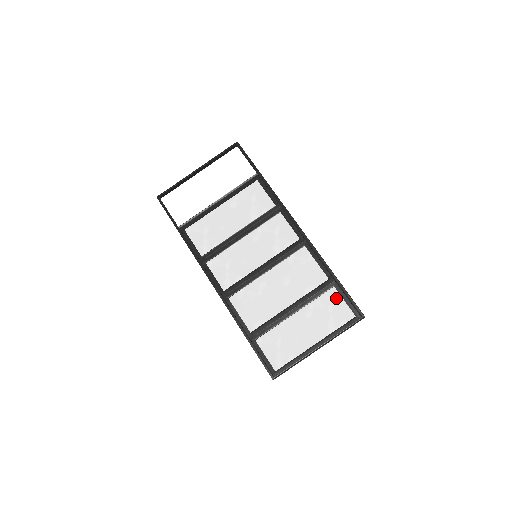
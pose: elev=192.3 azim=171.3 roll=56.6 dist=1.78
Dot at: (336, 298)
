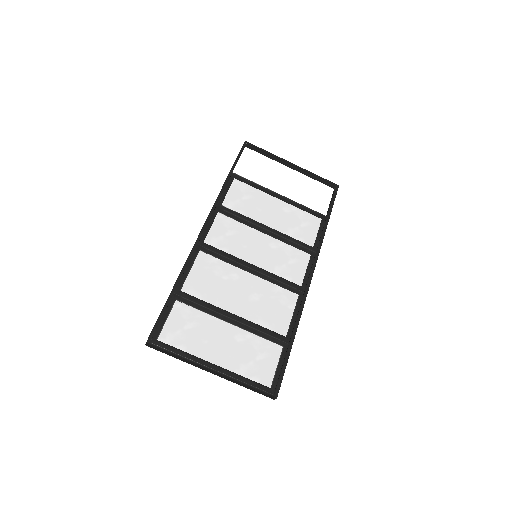
Dot at: (274, 356)
